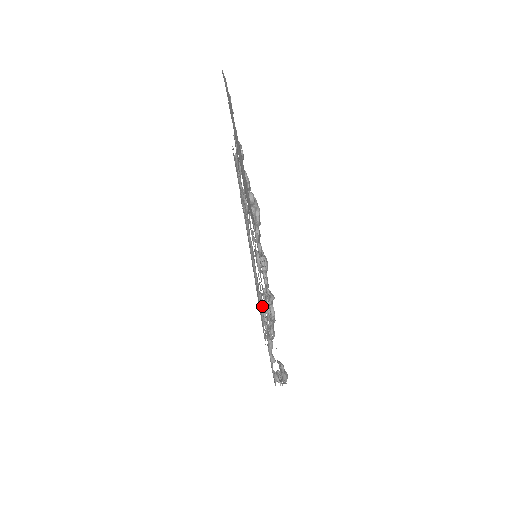
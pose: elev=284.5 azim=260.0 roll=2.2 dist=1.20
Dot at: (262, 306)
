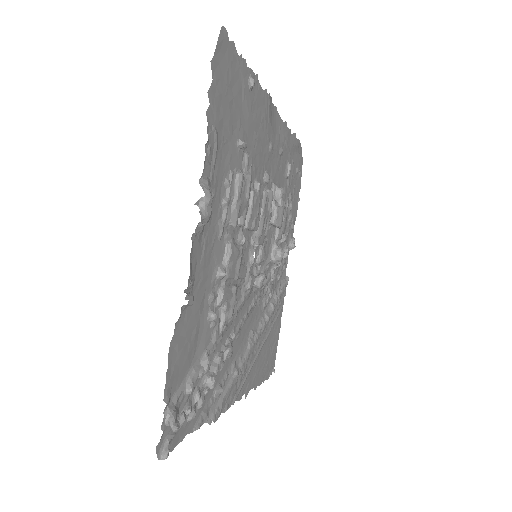
Dot at: (226, 342)
